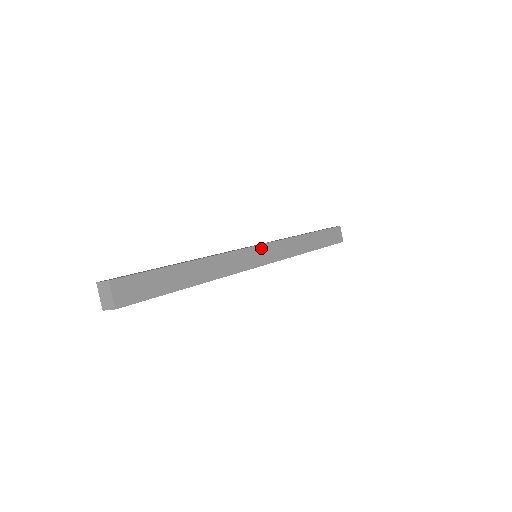
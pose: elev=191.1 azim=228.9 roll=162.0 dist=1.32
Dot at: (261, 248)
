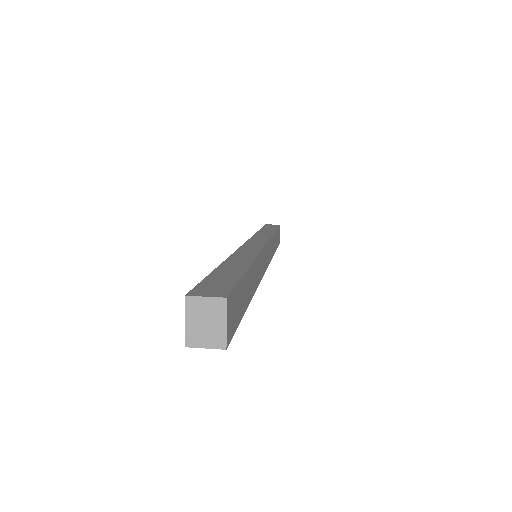
Dot at: (267, 247)
